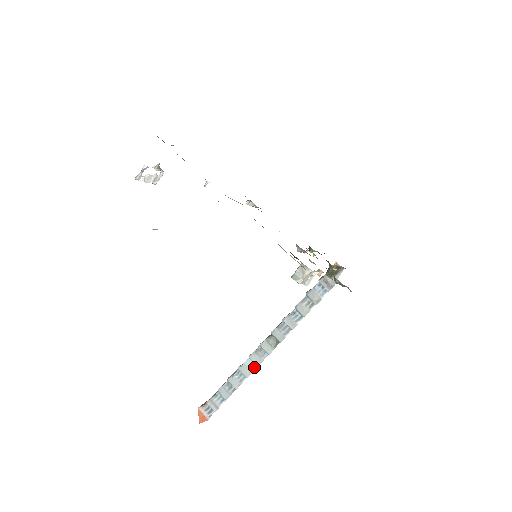
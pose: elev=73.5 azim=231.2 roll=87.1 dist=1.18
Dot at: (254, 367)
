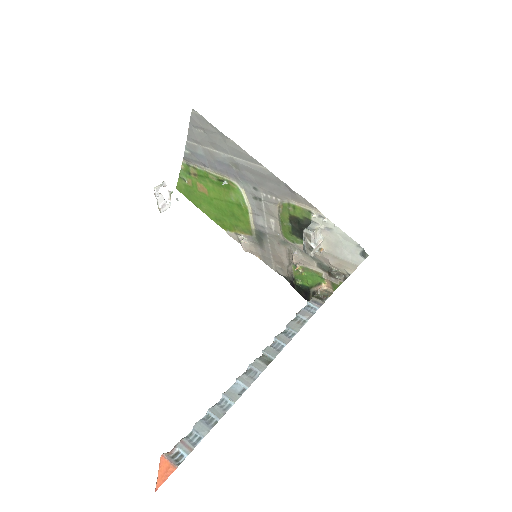
Dot at: (243, 390)
